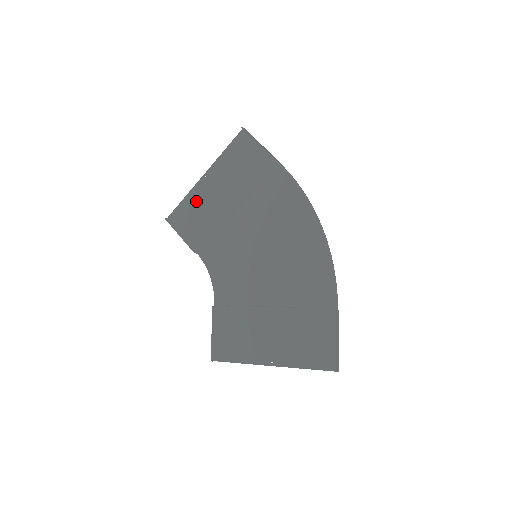
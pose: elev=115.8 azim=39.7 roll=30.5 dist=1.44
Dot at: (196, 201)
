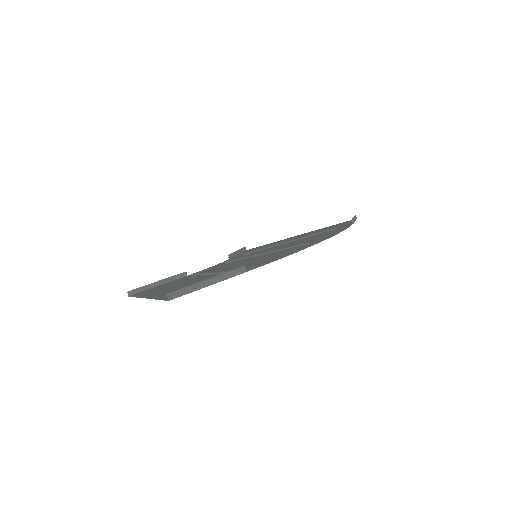
Dot at: occluded
